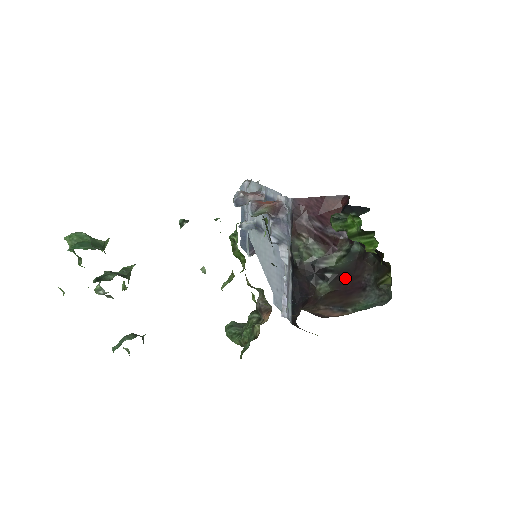
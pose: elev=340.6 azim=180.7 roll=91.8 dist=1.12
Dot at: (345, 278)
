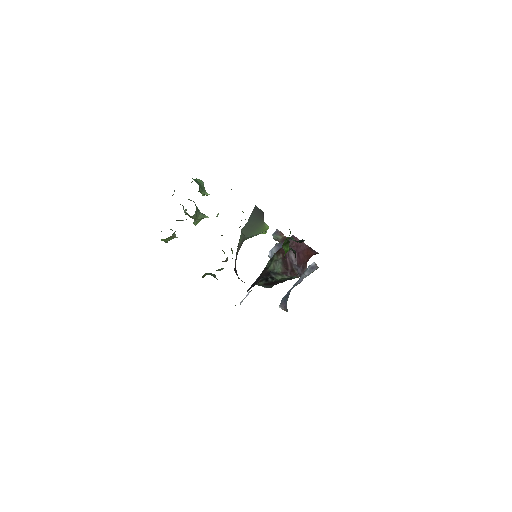
Dot at: (273, 283)
